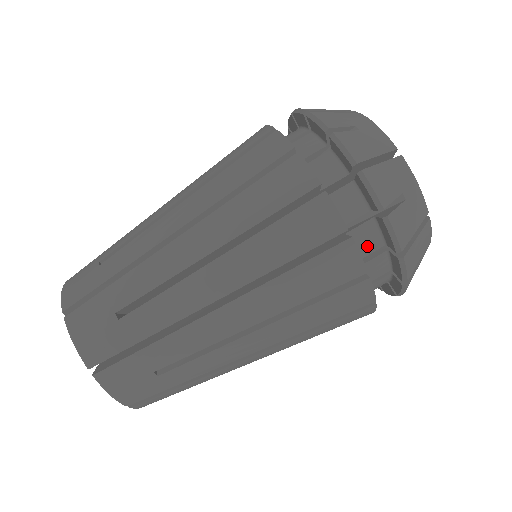
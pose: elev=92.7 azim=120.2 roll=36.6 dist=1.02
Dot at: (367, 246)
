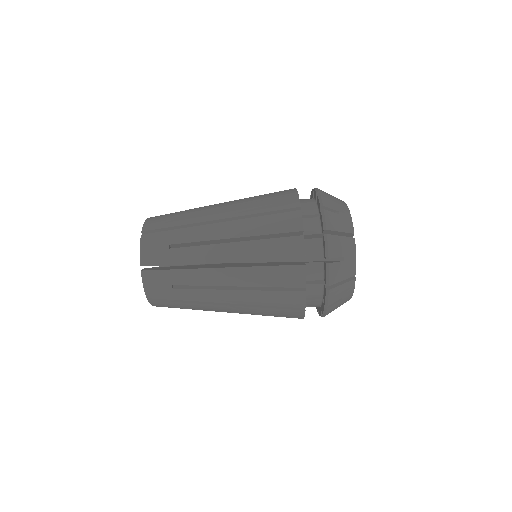
Dot at: (312, 305)
